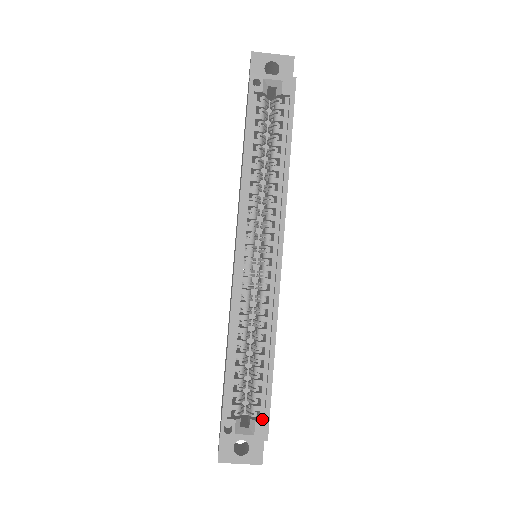
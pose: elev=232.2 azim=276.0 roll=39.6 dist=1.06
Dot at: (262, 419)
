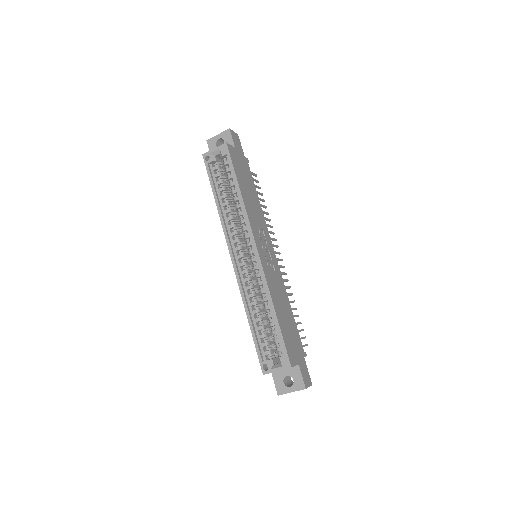
Dot at: (285, 355)
